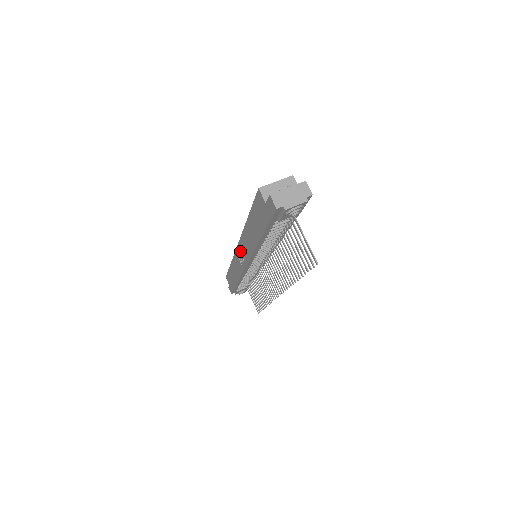
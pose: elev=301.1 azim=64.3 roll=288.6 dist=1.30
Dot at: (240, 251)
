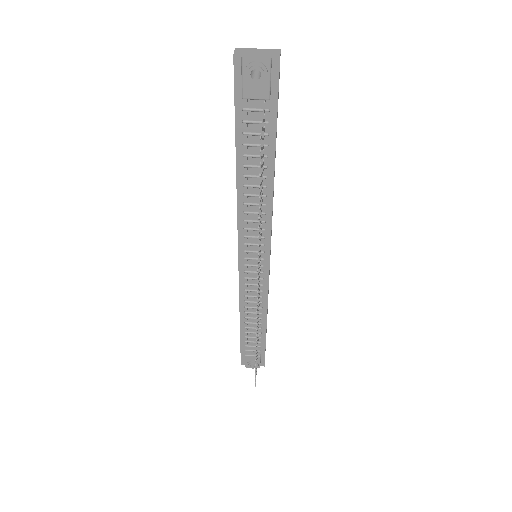
Dot at: occluded
